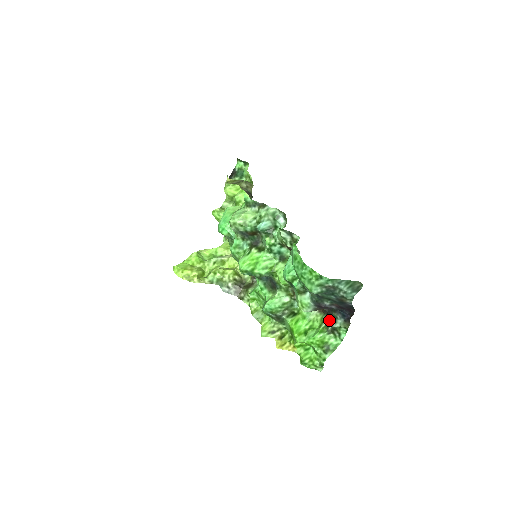
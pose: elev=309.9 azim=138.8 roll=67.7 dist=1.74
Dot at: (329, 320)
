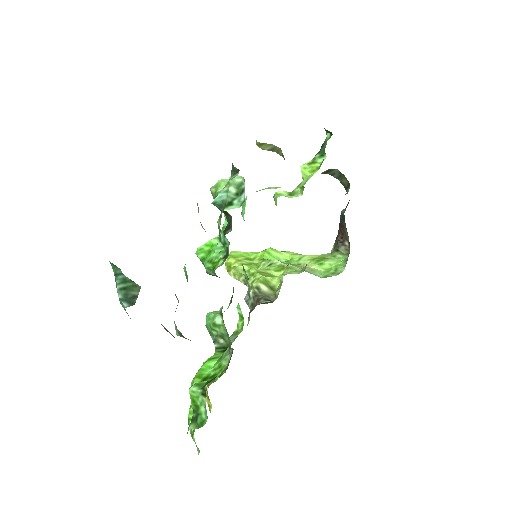
Dot at: occluded
